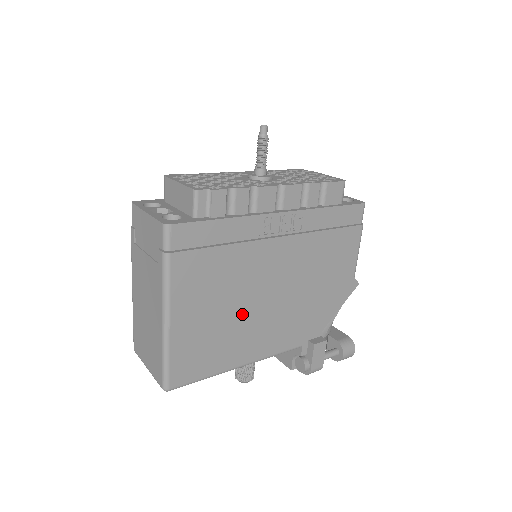
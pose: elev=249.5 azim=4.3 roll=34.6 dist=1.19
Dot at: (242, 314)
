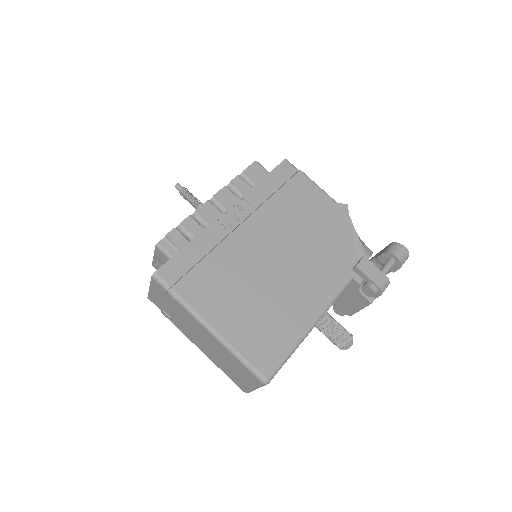
Dot at: (269, 289)
